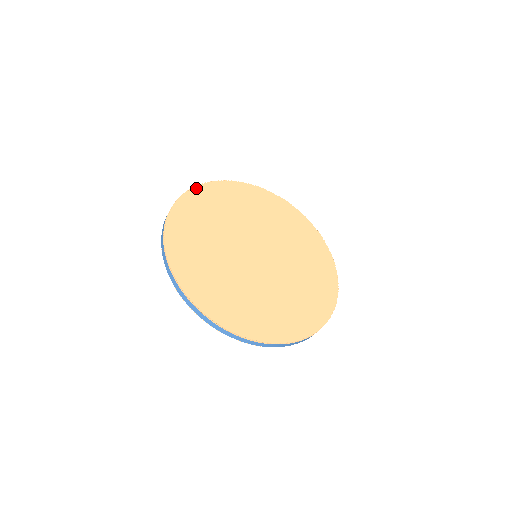
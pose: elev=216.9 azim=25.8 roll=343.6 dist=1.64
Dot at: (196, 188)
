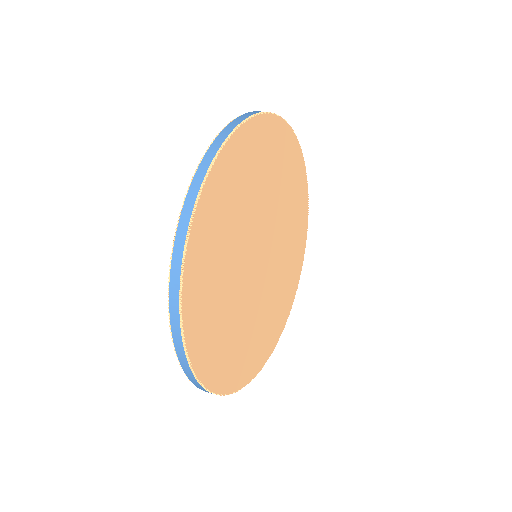
Dot at: (184, 309)
